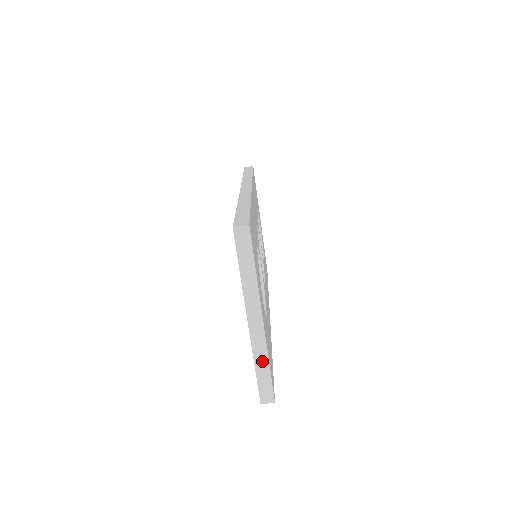
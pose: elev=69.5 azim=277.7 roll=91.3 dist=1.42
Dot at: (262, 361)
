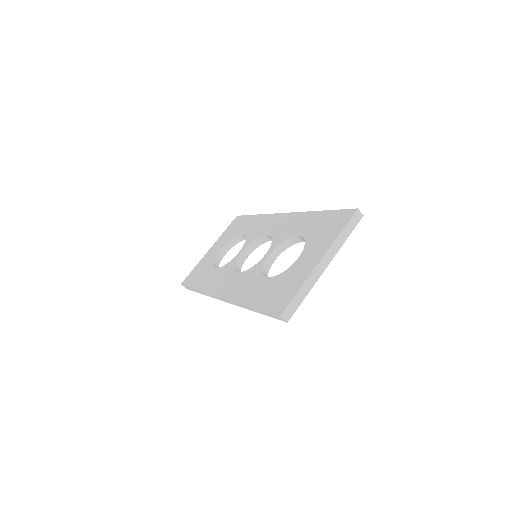
Dot at: (306, 289)
